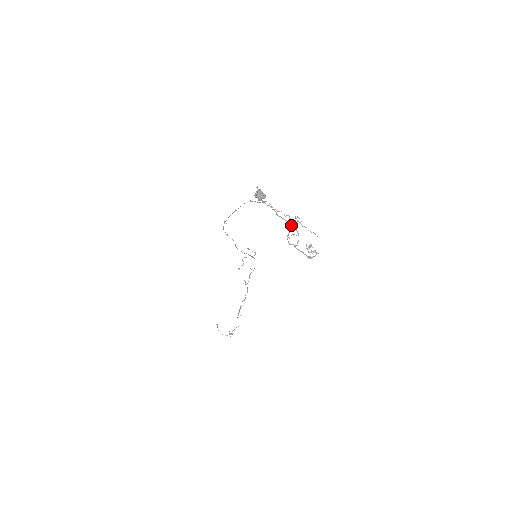
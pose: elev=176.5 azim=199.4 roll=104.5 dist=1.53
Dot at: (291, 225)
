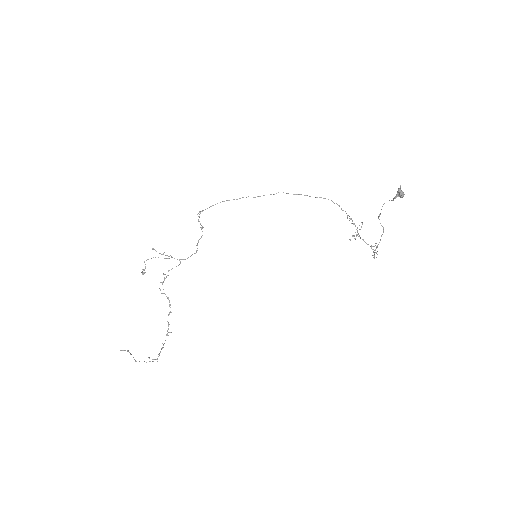
Dot at: (382, 226)
